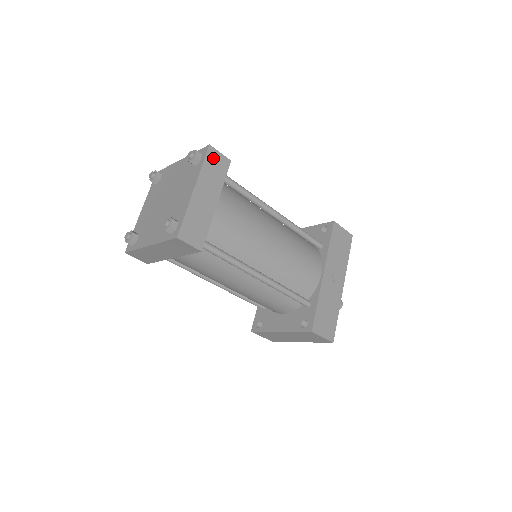
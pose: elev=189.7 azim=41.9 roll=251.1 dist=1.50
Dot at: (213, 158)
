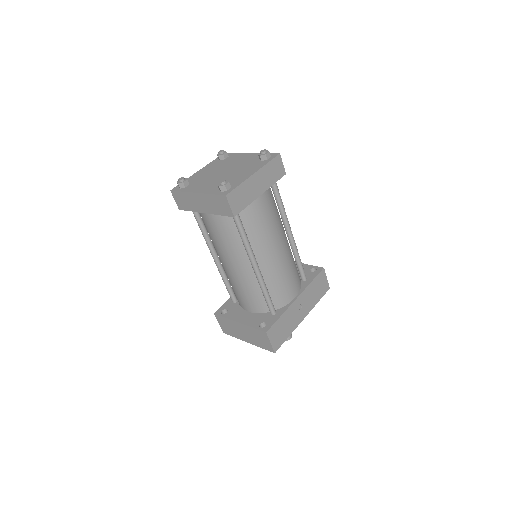
Dot at: (277, 163)
